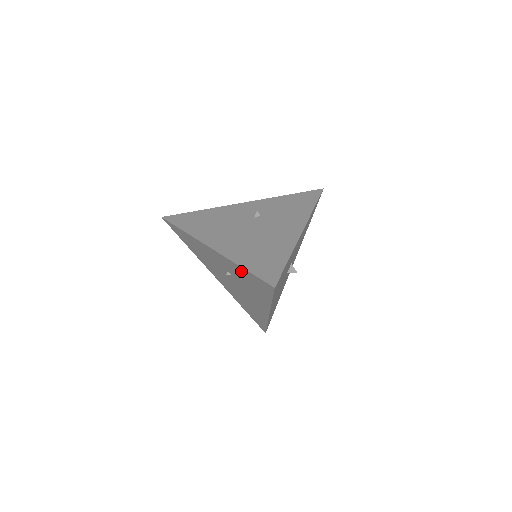
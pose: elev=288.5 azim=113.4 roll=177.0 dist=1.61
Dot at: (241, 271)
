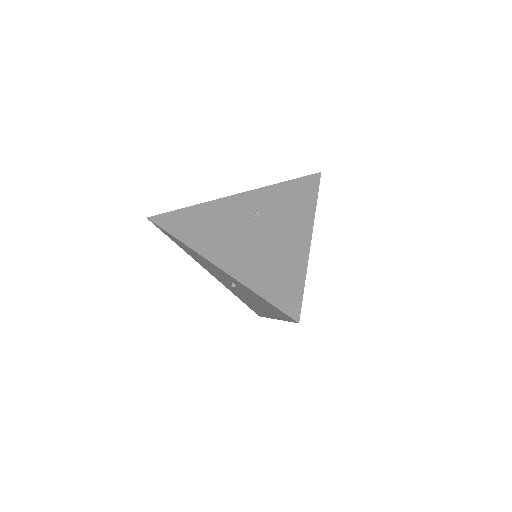
Dot at: (254, 294)
